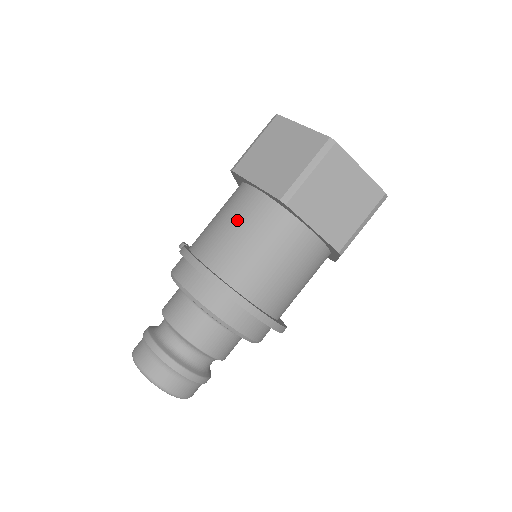
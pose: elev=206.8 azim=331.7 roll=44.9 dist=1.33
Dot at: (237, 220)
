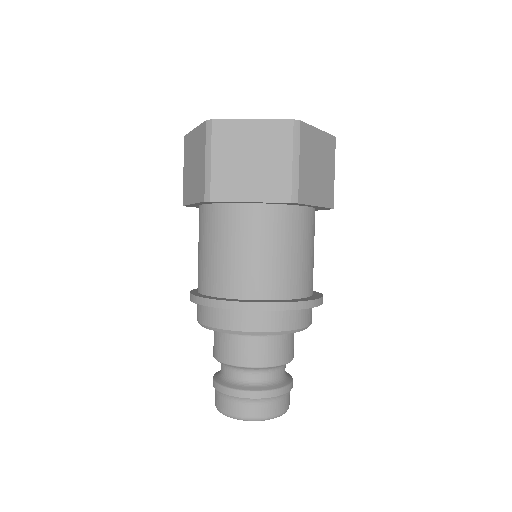
Dot at: (202, 241)
